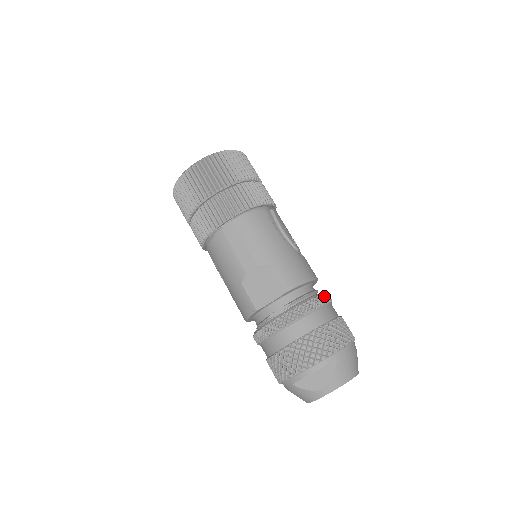
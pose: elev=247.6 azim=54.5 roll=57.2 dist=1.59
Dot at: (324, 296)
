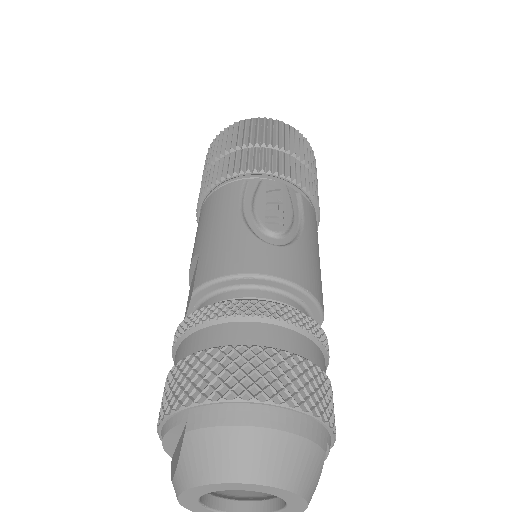
Dot at: (249, 304)
